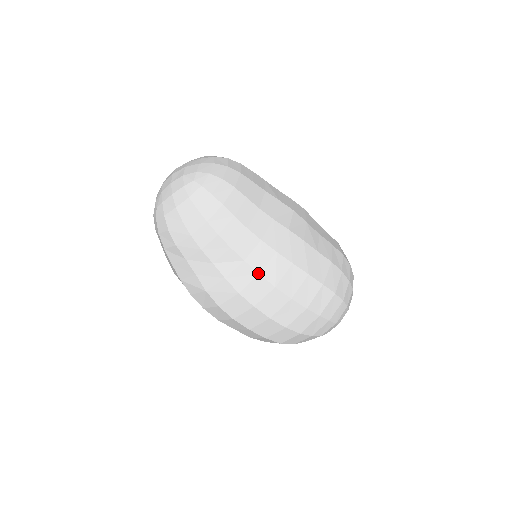
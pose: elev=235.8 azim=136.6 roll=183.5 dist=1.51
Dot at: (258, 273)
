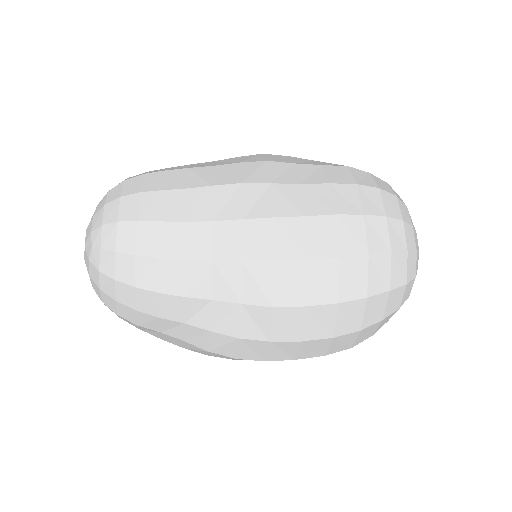
Dot at: (239, 304)
